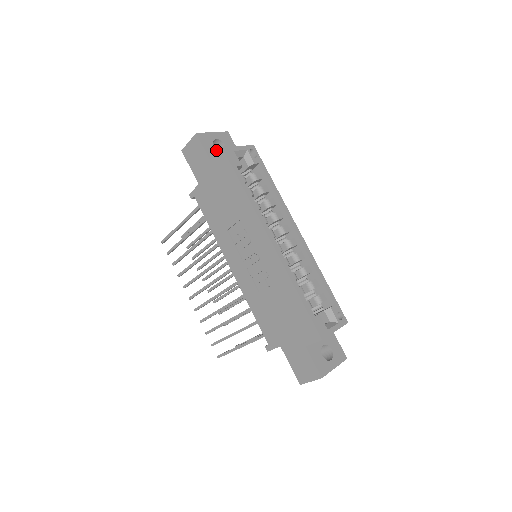
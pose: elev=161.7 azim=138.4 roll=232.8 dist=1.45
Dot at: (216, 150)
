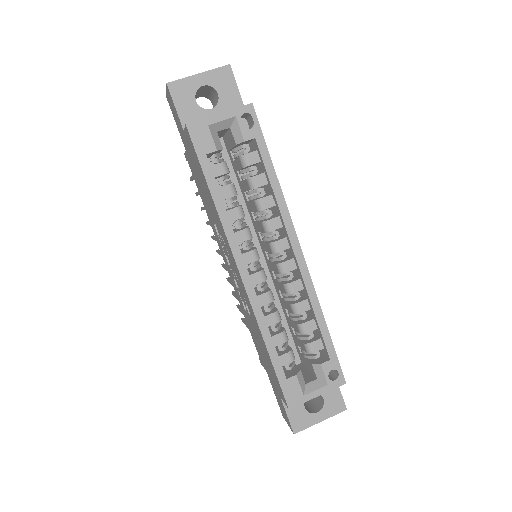
Dot at: (198, 108)
